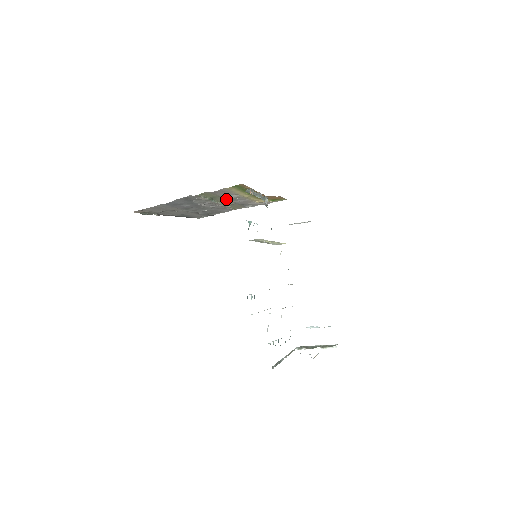
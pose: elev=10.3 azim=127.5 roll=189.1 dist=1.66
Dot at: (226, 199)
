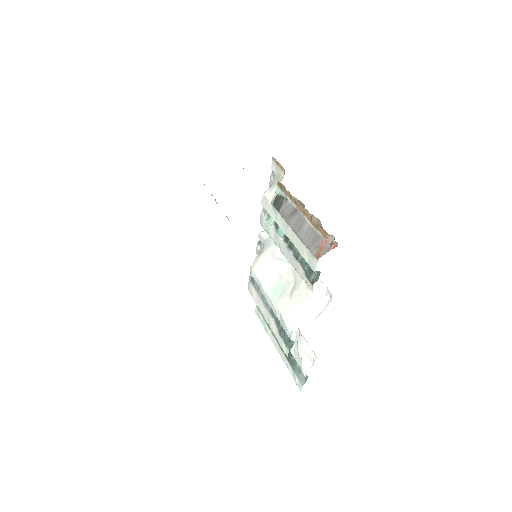
Dot at: occluded
